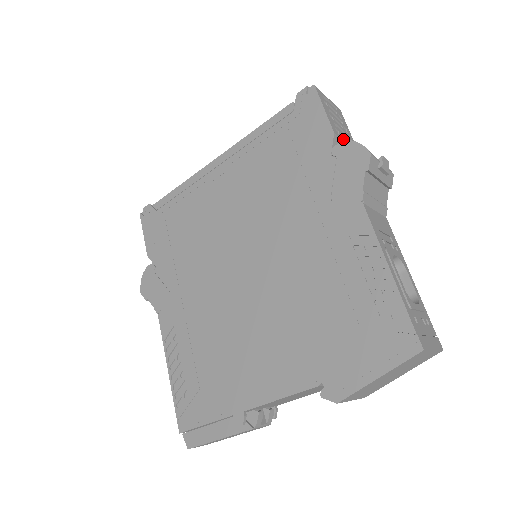
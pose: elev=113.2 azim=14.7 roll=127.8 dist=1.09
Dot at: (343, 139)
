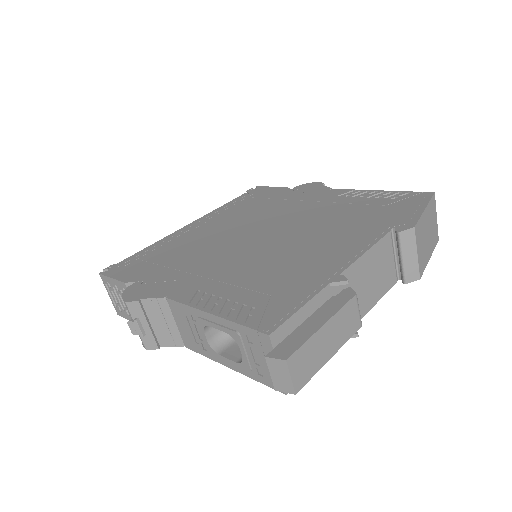
Dot at: occluded
